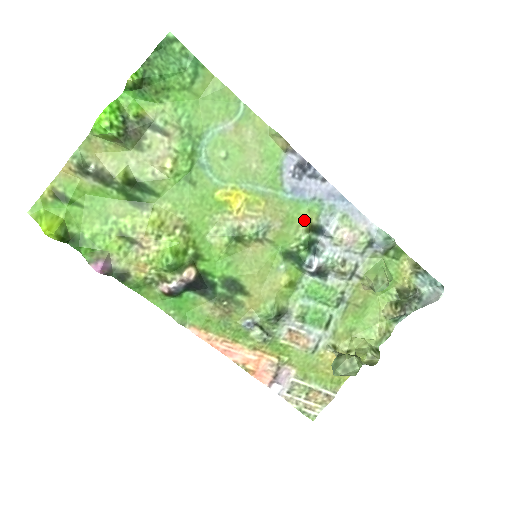
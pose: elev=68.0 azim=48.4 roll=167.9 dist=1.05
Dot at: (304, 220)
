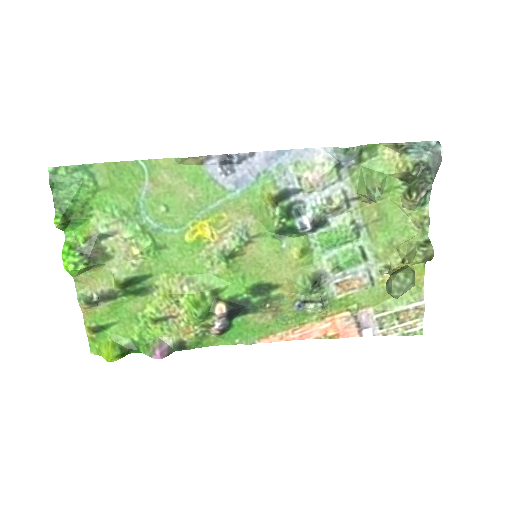
Dot at: (265, 199)
